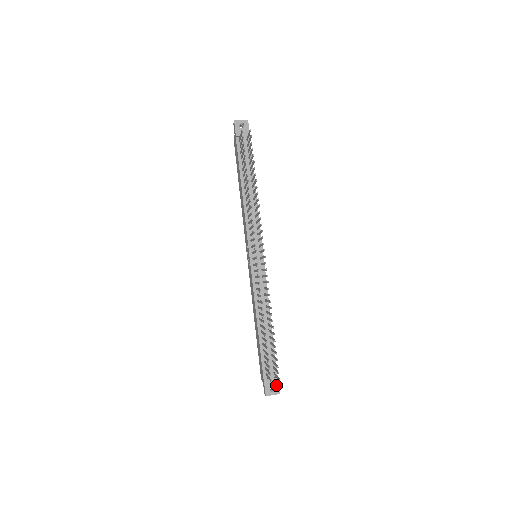
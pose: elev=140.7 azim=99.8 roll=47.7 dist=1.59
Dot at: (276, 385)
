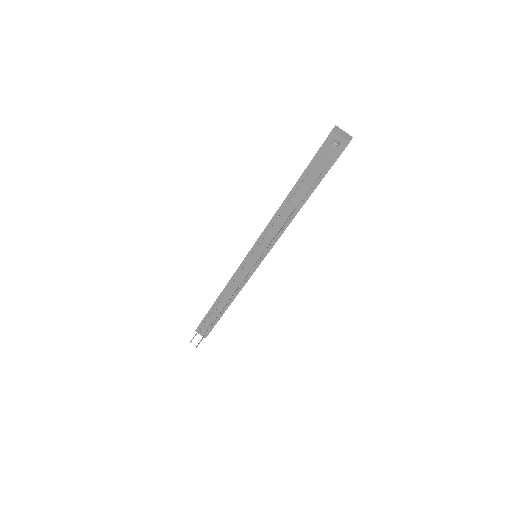
Dot at: occluded
